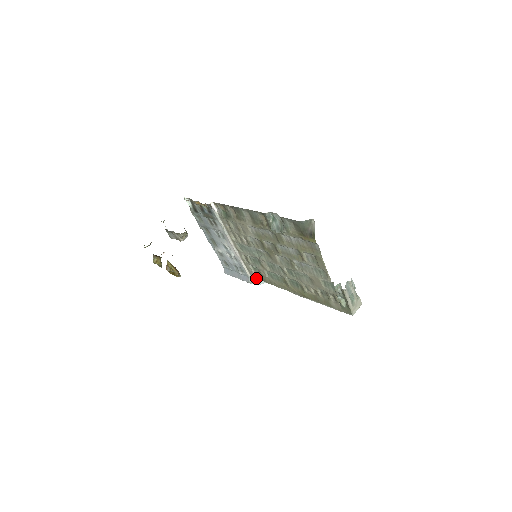
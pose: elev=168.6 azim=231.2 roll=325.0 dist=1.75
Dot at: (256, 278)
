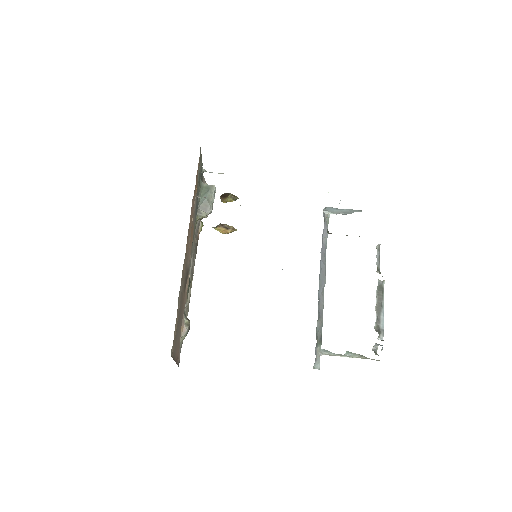
Dot at: occluded
